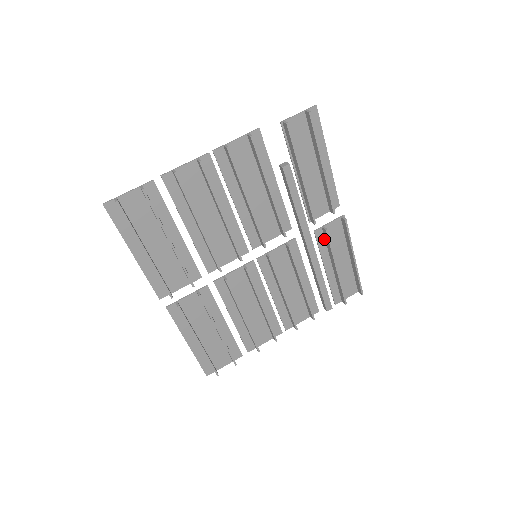
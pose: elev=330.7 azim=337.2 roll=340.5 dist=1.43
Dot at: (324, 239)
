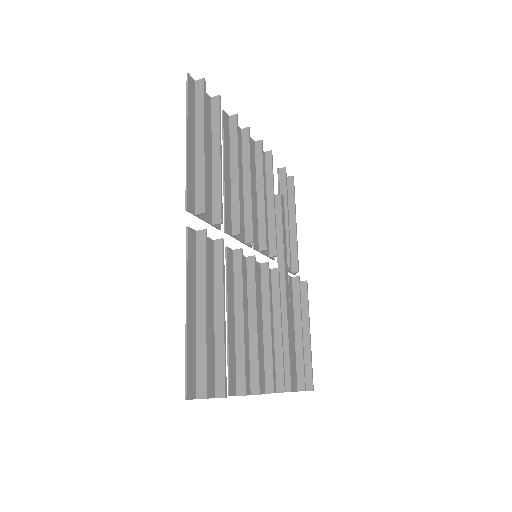
Dot at: (292, 292)
